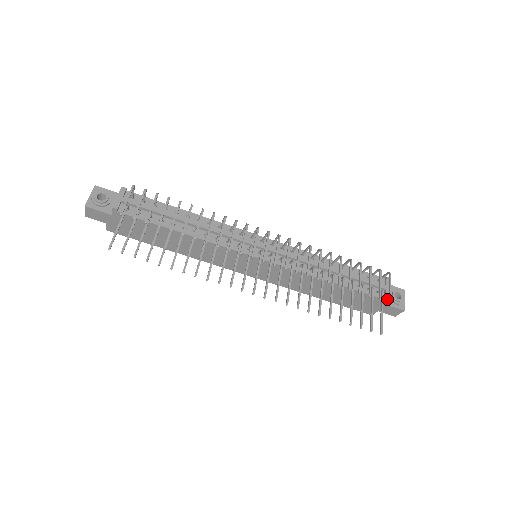
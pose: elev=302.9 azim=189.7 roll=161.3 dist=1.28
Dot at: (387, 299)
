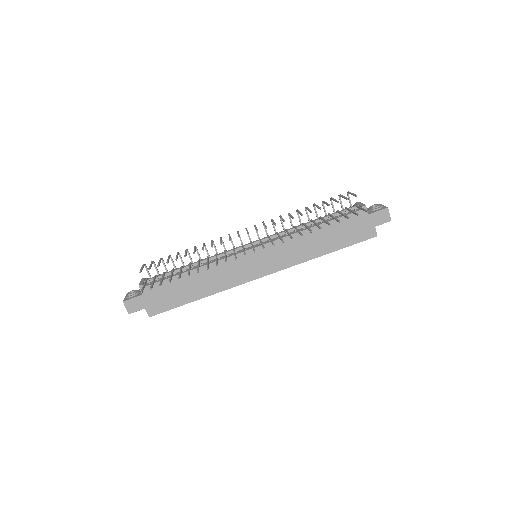
Dot at: (364, 207)
